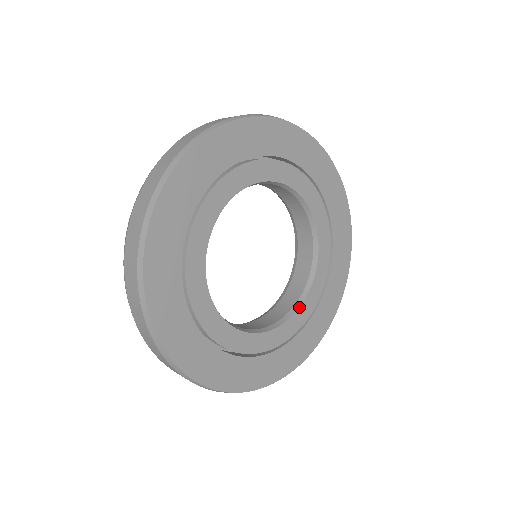
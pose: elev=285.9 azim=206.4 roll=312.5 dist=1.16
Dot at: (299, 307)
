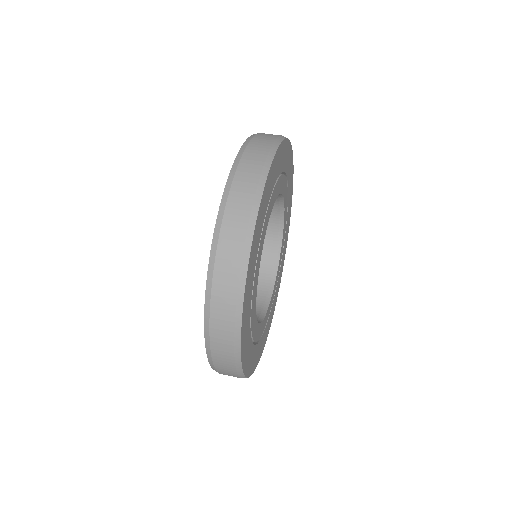
Dot at: (279, 260)
